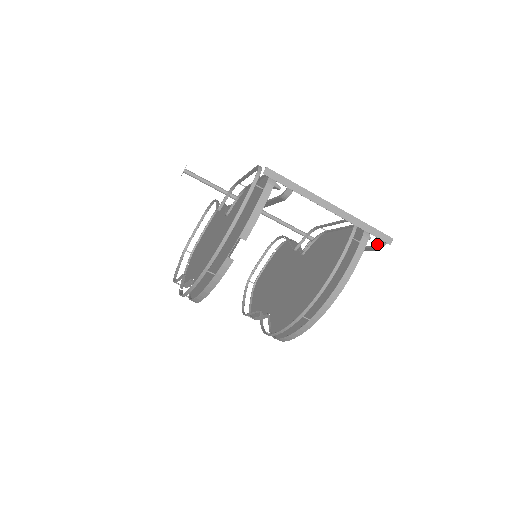
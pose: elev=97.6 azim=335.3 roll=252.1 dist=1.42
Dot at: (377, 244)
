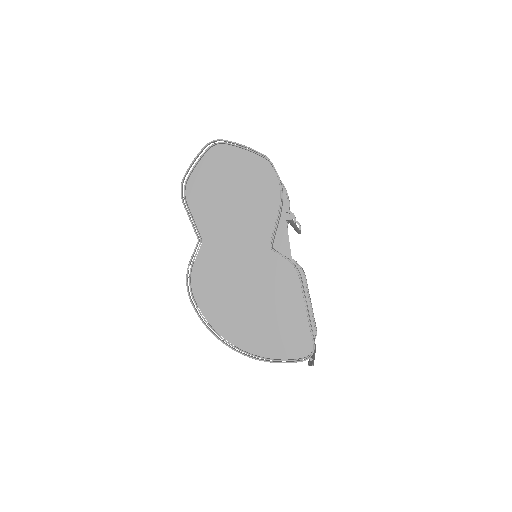
Dot at: occluded
